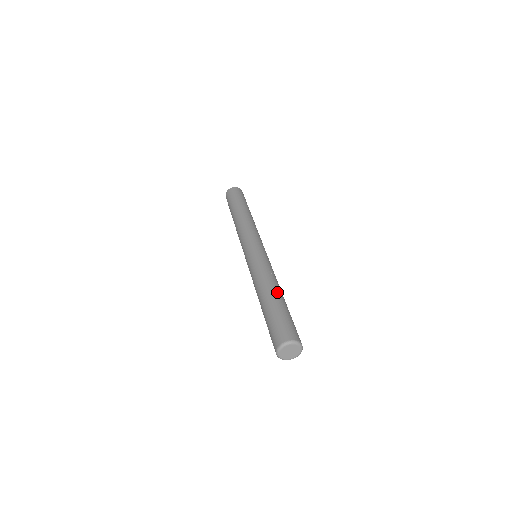
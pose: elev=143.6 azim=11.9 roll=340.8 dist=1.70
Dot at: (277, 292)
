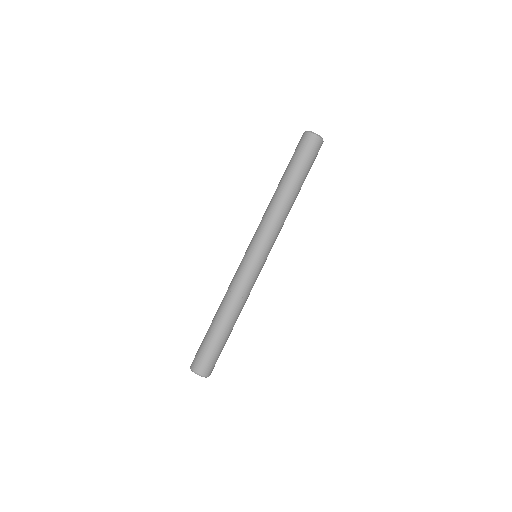
Dot at: (230, 323)
